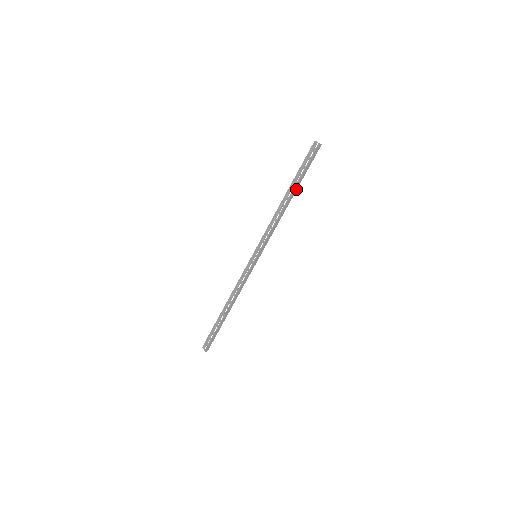
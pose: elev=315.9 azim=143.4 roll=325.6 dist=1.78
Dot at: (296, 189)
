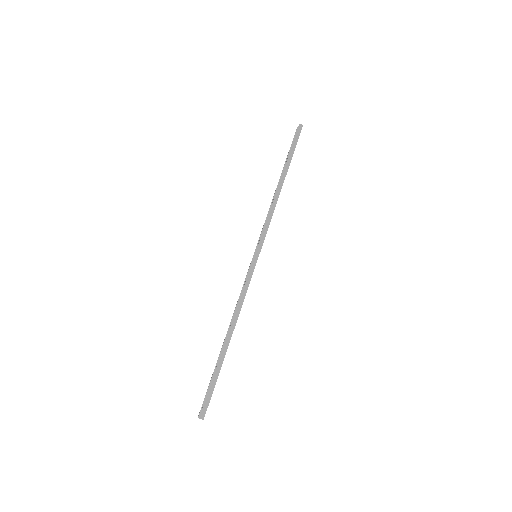
Dot at: (287, 170)
